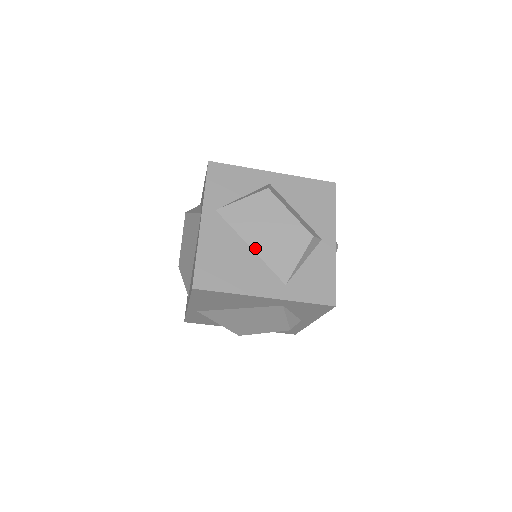
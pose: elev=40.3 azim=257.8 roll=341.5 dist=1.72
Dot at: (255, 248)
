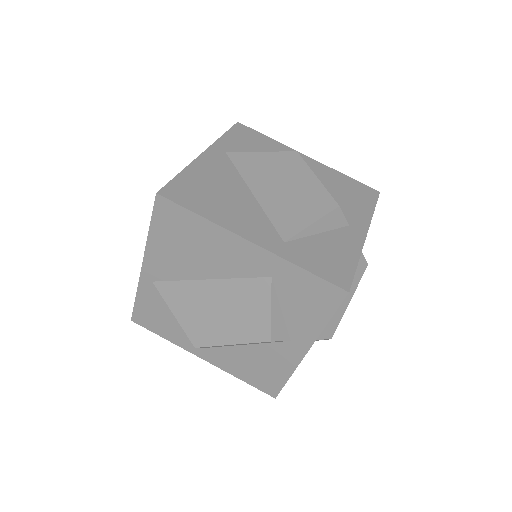
Dot at: (258, 196)
